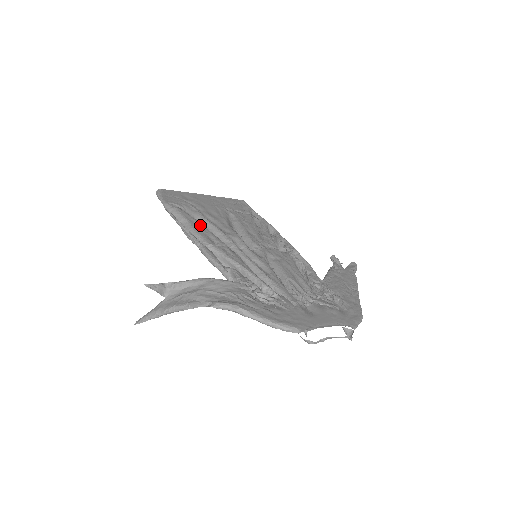
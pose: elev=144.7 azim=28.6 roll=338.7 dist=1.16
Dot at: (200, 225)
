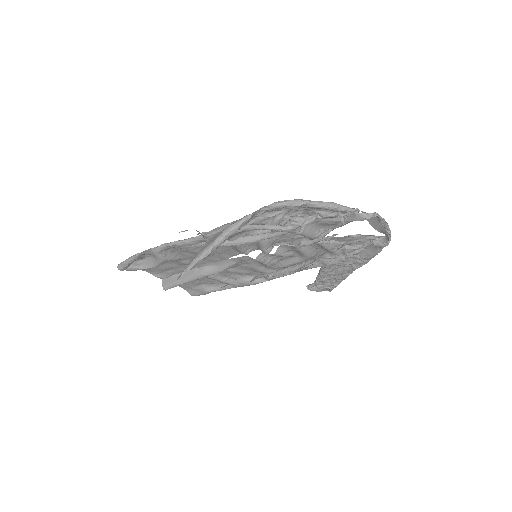
Dot at: (189, 250)
